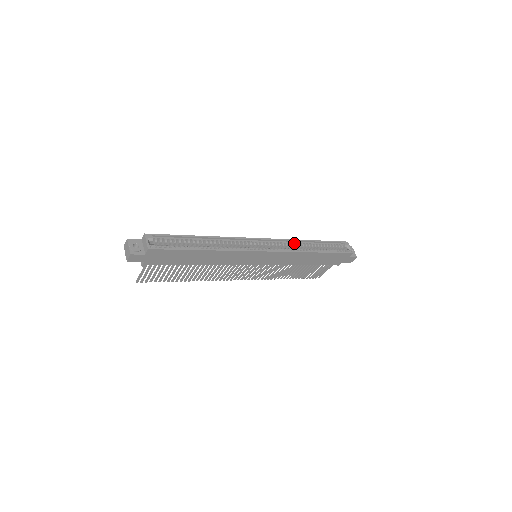
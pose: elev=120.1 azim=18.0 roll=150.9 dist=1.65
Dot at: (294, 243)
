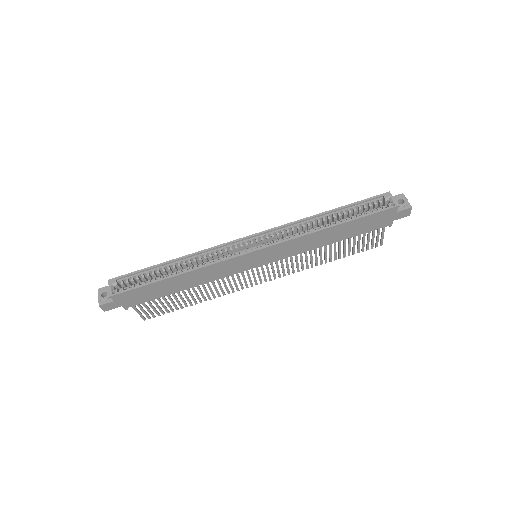
Dot at: (300, 224)
